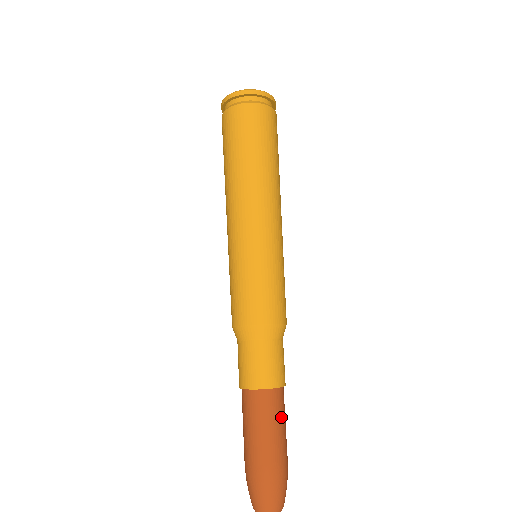
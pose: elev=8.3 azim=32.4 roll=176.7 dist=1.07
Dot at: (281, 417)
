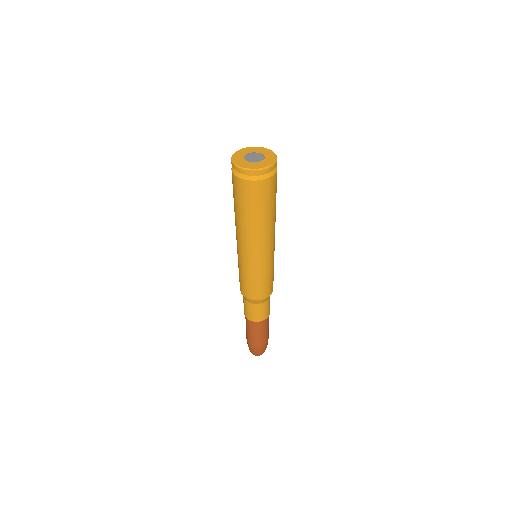
Dot at: (268, 325)
